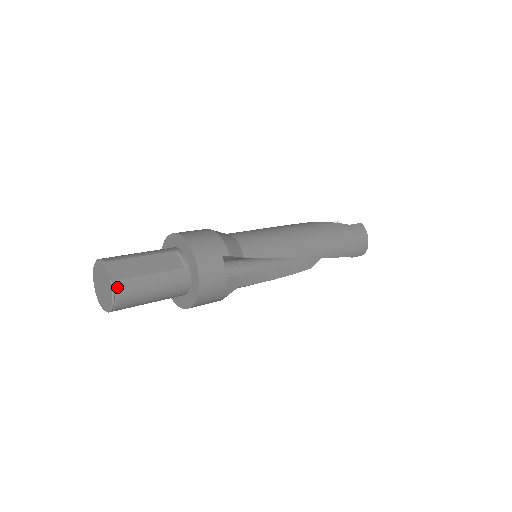
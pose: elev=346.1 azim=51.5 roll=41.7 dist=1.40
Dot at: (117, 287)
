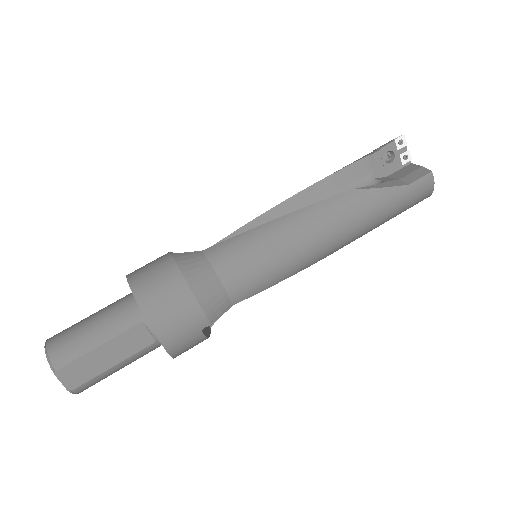
Dot at: (78, 391)
